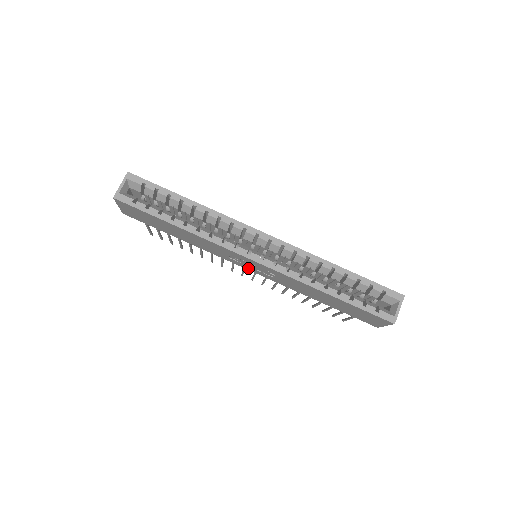
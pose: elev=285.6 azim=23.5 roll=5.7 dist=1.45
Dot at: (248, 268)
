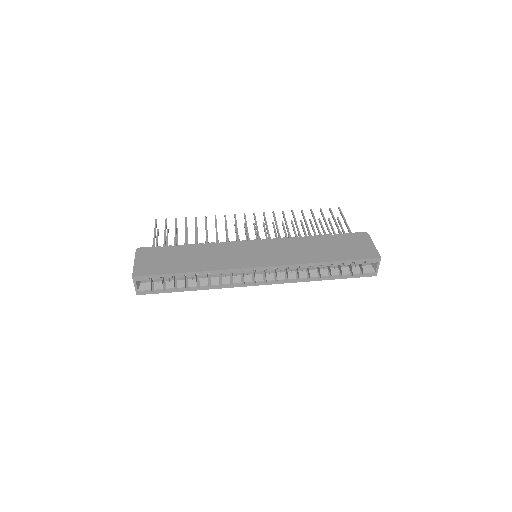
Dot at: occluded
